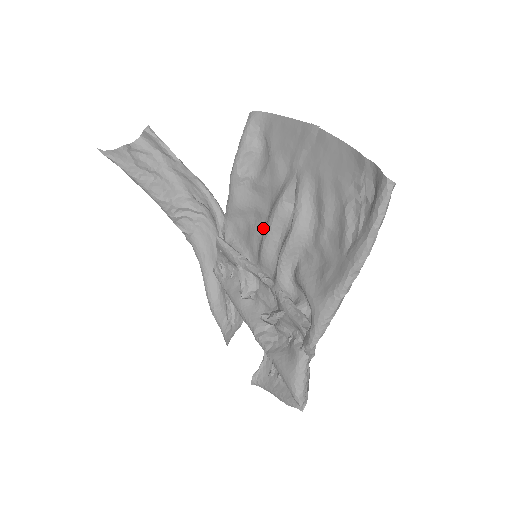
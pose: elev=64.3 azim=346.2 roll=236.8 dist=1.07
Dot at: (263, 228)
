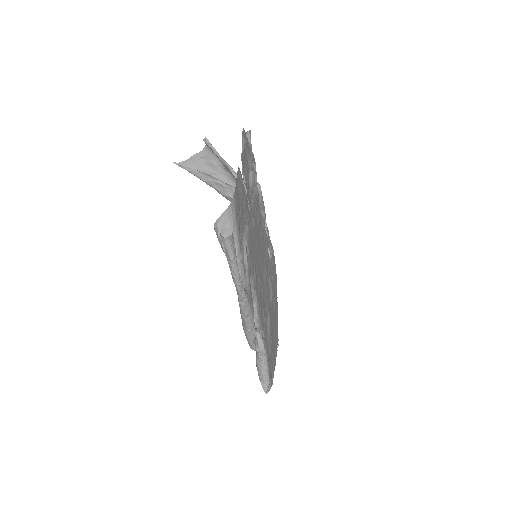
Dot at: (260, 232)
